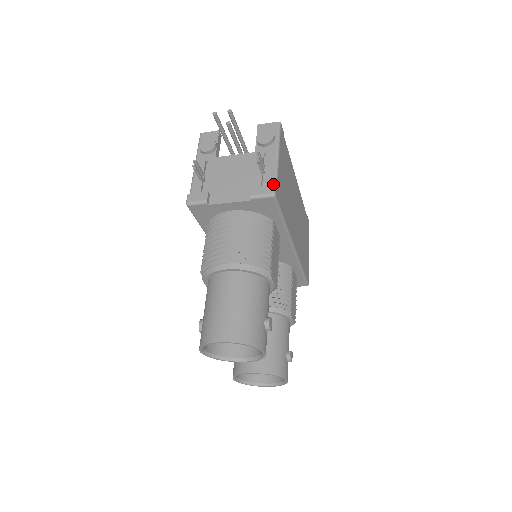
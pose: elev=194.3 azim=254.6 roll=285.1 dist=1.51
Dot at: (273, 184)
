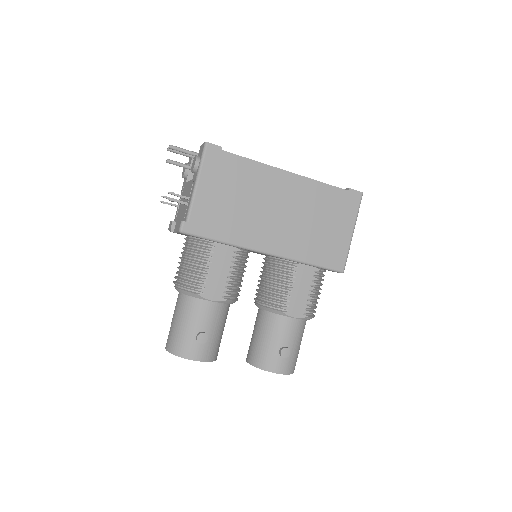
Dot at: (186, 218)
